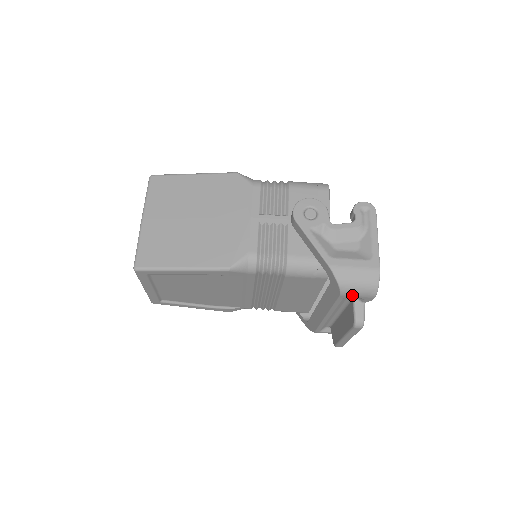
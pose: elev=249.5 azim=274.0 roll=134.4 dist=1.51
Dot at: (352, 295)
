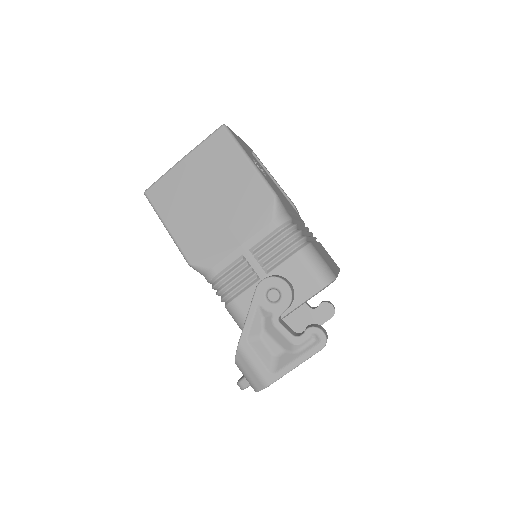
Dot at: occluded
